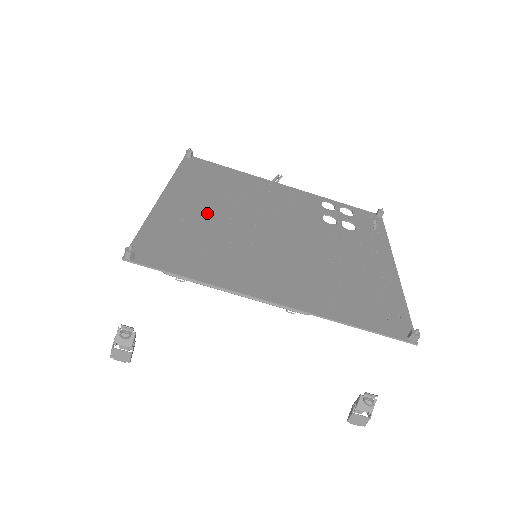
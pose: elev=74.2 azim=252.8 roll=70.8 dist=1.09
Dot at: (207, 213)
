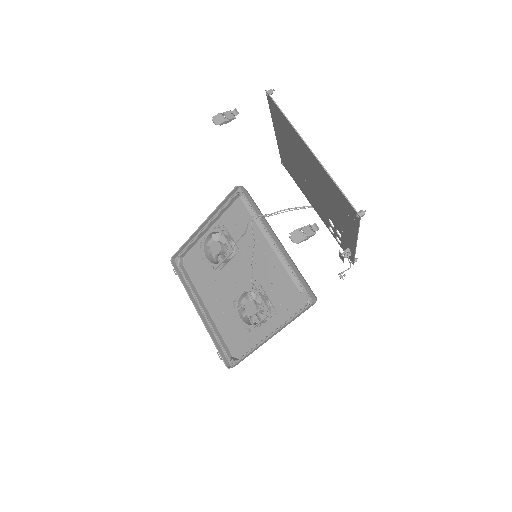
Dot at: occluded
